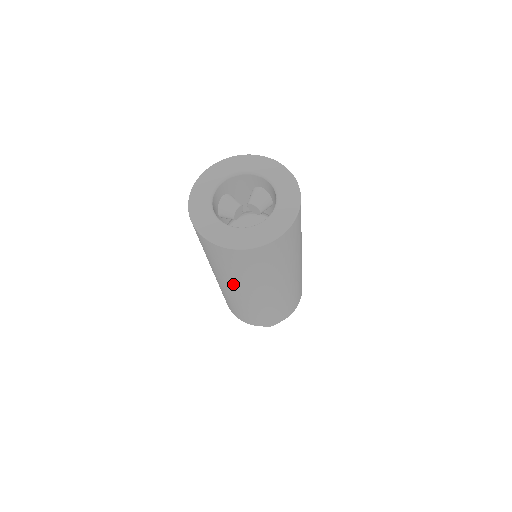
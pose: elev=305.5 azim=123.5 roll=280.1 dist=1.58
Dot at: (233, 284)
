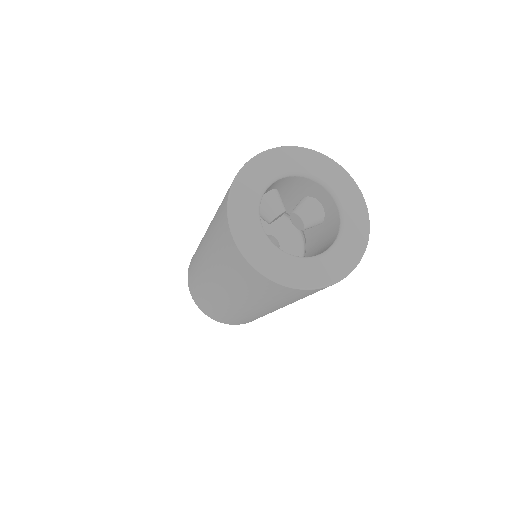
Dot at: (226, 290)
